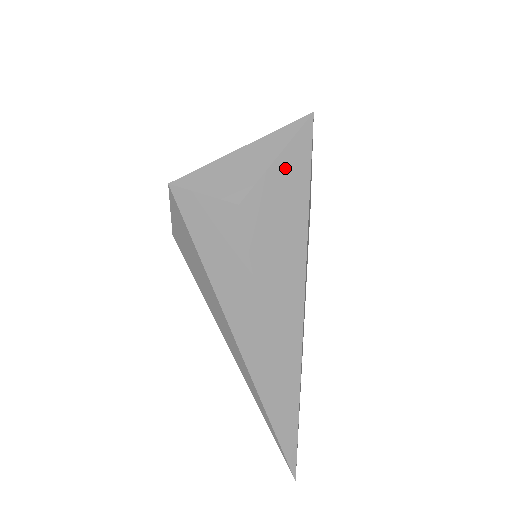
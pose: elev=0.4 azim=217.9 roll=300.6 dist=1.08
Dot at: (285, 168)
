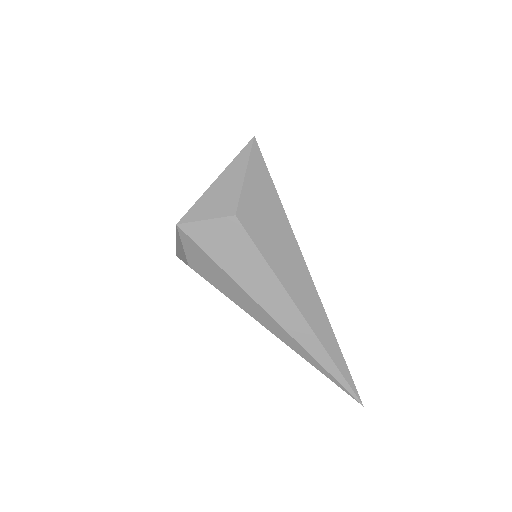
Dot at: (253, 180)
